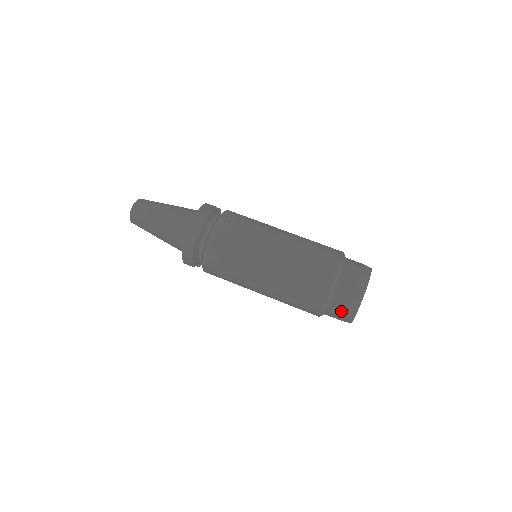
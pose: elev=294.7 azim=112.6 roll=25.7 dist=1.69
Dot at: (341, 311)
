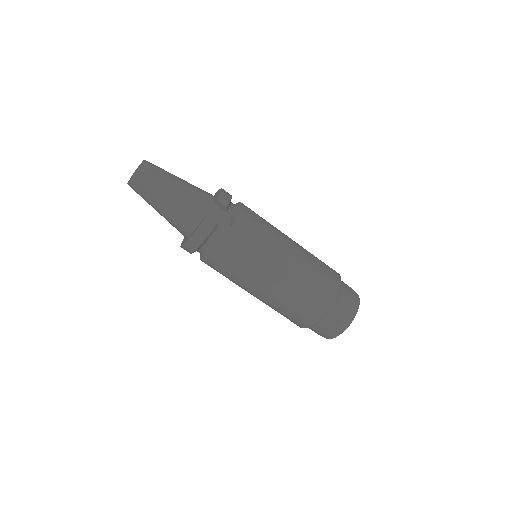
Dot at: occluded
